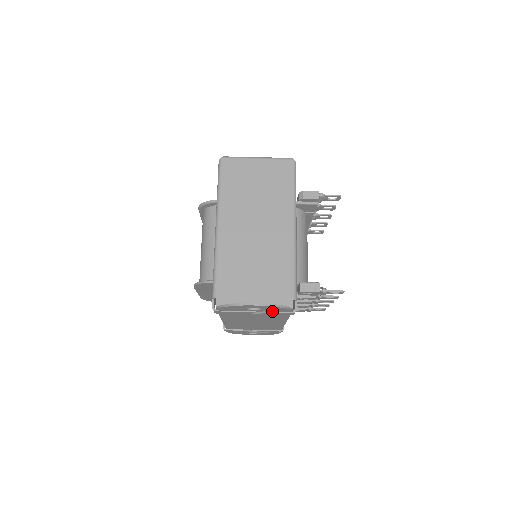
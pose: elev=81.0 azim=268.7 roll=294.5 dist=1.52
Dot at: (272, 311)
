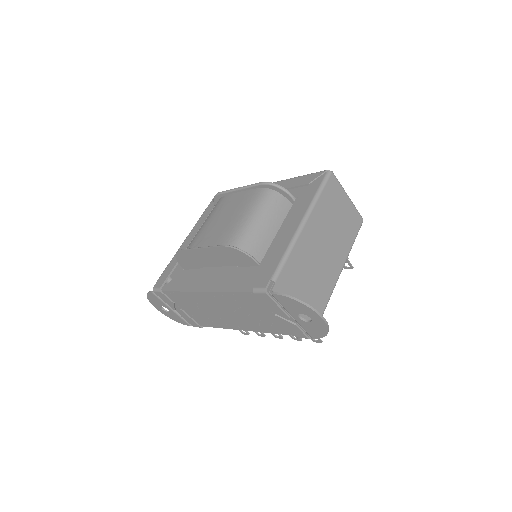
Dot at: (304, 327)
